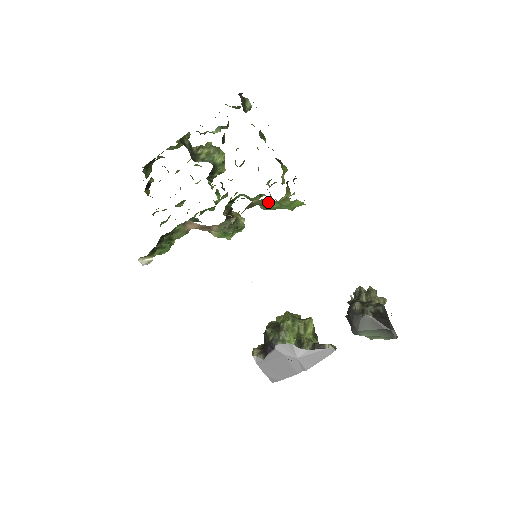
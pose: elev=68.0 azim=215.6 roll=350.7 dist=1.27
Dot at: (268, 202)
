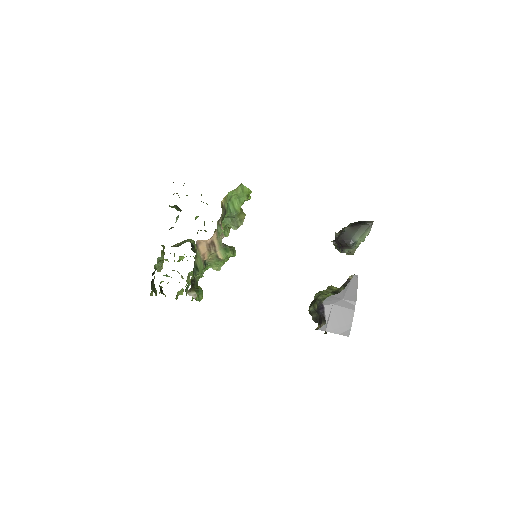
Dot at: (232, 205)
